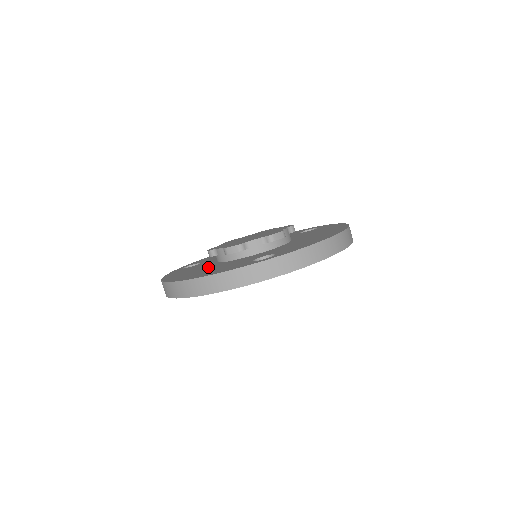
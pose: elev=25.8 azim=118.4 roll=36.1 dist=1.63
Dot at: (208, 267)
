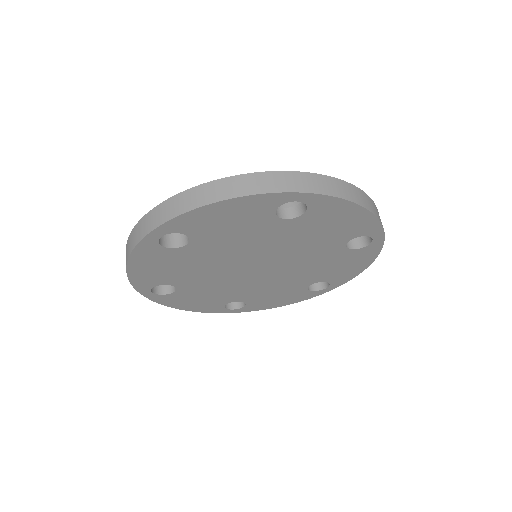
Dot at: occluded
